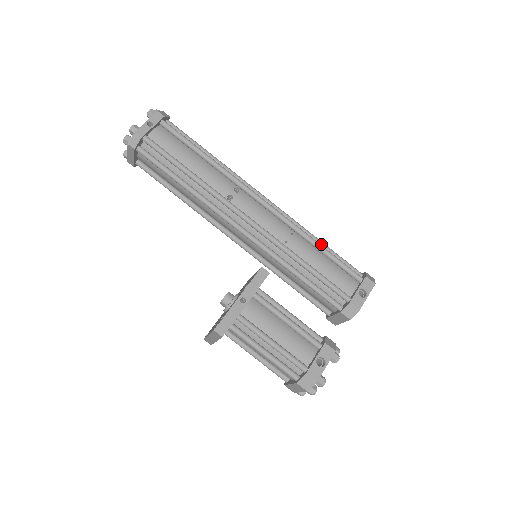
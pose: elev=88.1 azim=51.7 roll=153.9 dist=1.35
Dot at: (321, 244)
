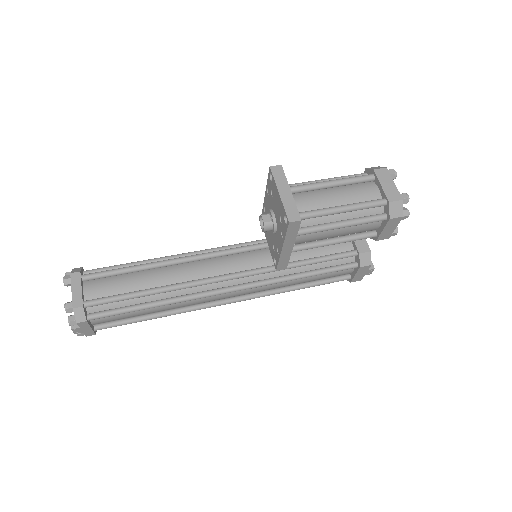
Dot at: occluded
